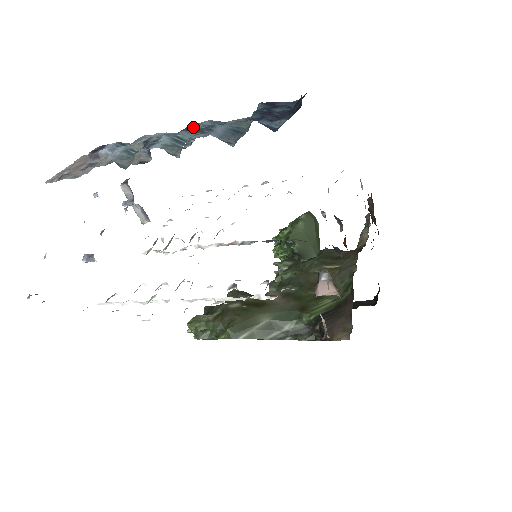
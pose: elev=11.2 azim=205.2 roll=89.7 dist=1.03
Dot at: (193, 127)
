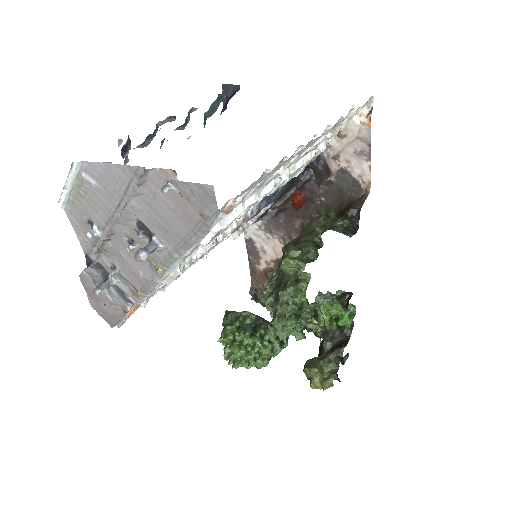
Dot at: occluded
